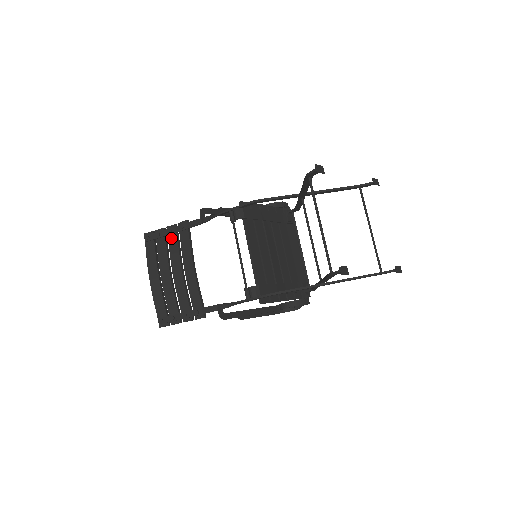
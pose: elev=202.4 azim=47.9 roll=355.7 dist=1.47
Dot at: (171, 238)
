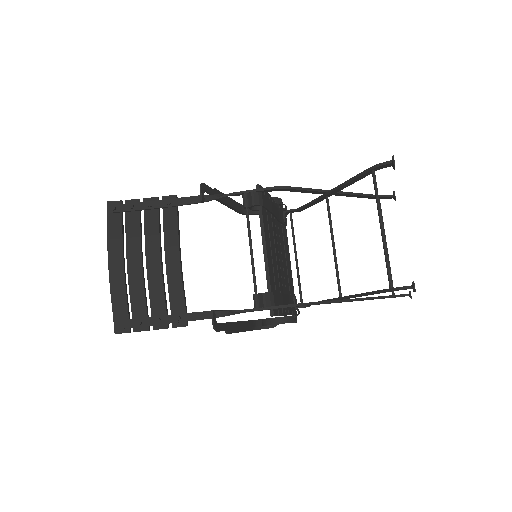
Dot at: (149, 214)
